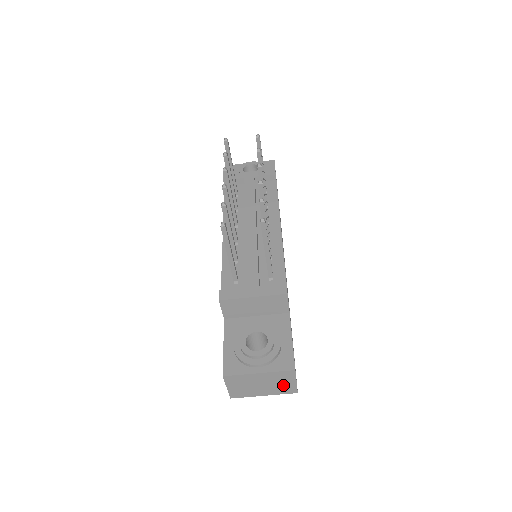
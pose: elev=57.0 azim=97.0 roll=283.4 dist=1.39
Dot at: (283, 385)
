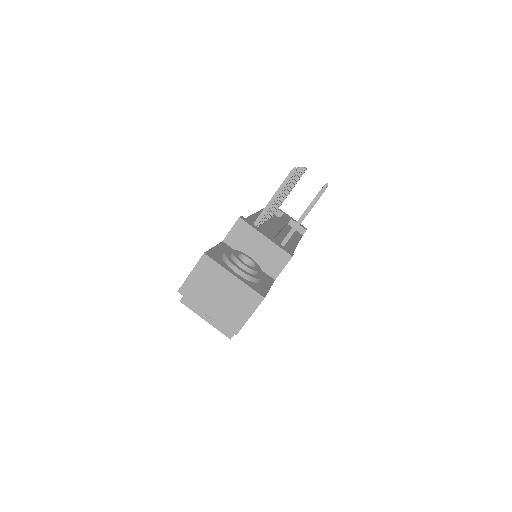
Dot at: (236, 312)
